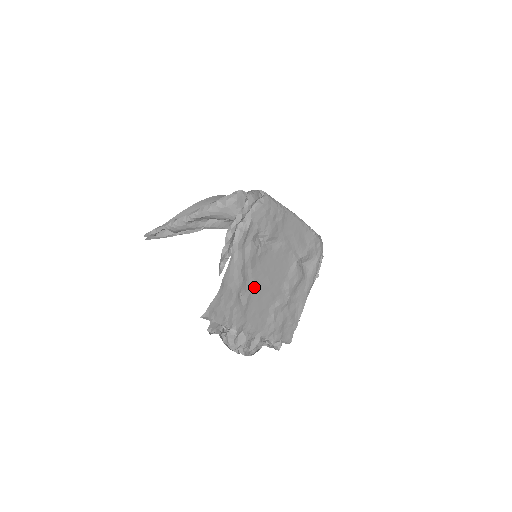
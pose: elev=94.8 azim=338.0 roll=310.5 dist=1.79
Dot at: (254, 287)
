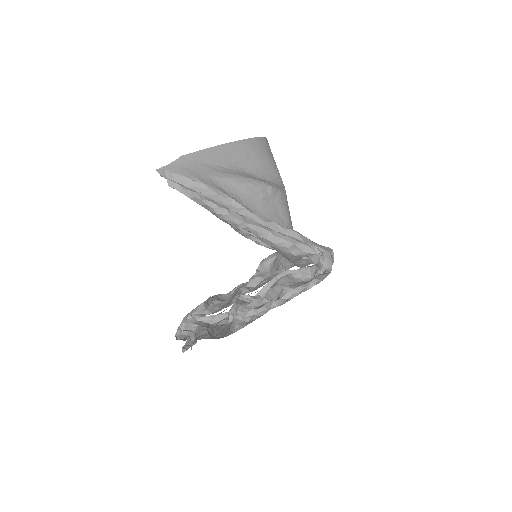
Dot at: occluded
